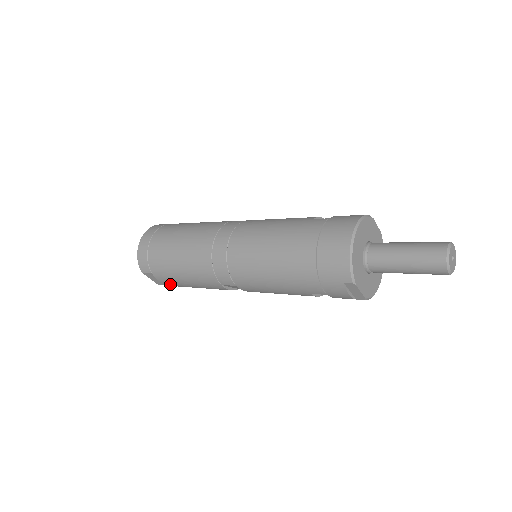
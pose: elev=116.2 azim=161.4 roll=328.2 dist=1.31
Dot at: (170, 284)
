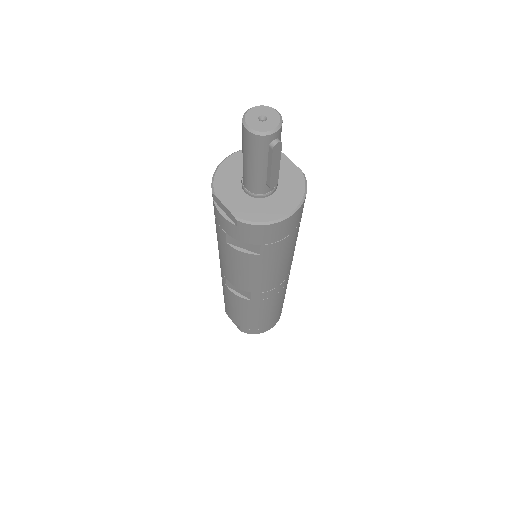
Dot at: (233, 318)
